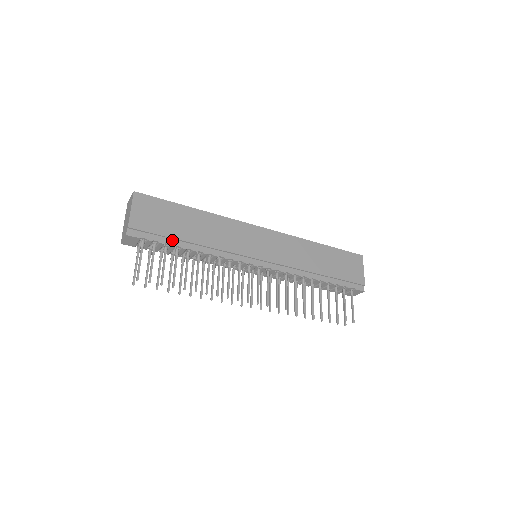
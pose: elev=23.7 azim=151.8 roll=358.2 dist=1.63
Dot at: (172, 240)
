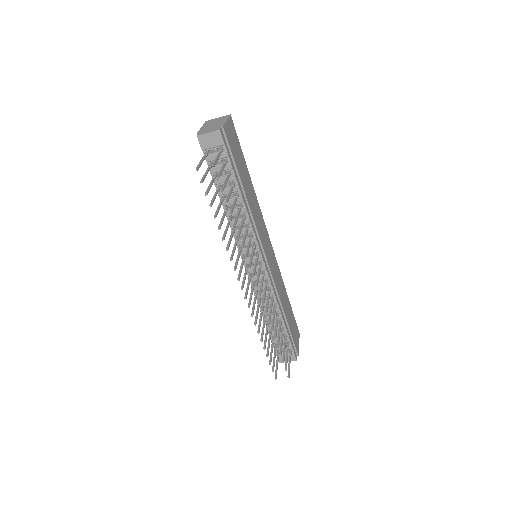
Dot at: (236, 173)
